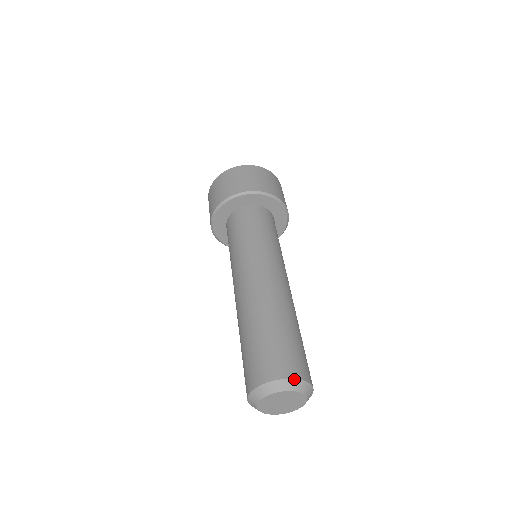
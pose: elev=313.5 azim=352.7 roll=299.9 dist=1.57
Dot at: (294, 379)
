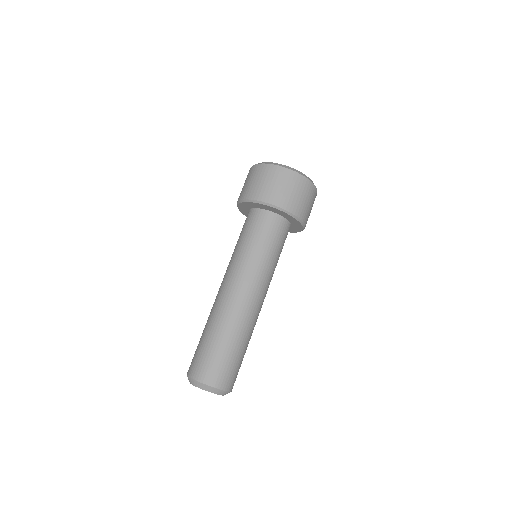
Dot at: occluded
